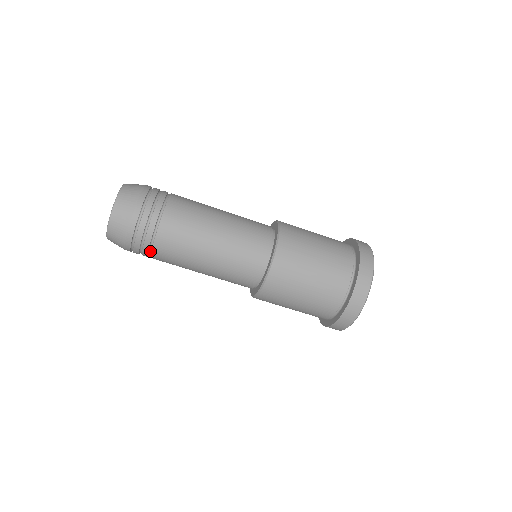
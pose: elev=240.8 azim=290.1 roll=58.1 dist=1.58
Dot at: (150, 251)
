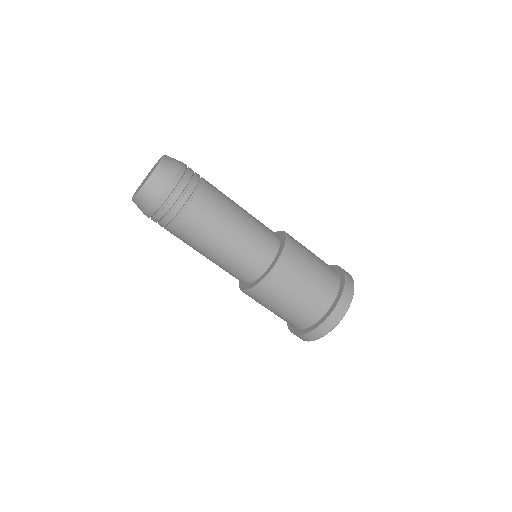
Dot at: occluded
